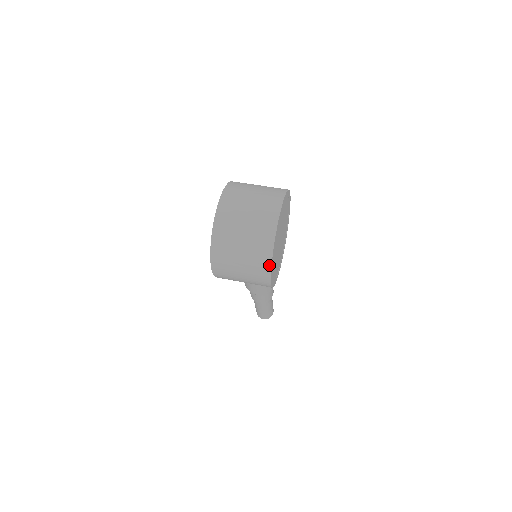
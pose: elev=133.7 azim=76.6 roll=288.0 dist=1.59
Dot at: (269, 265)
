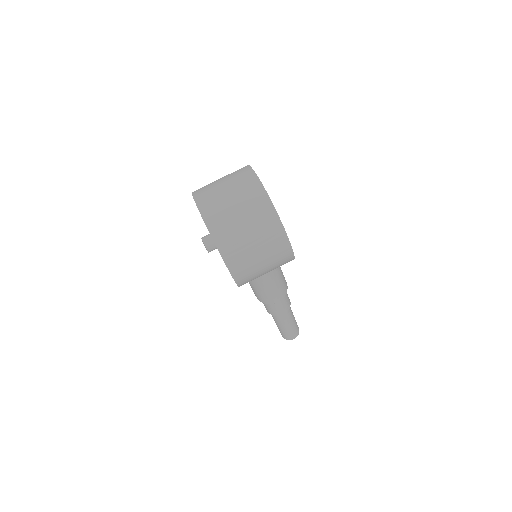
Dot at: (281, 227)
